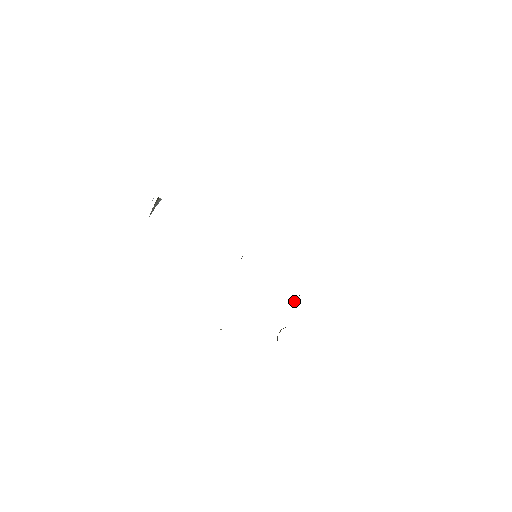
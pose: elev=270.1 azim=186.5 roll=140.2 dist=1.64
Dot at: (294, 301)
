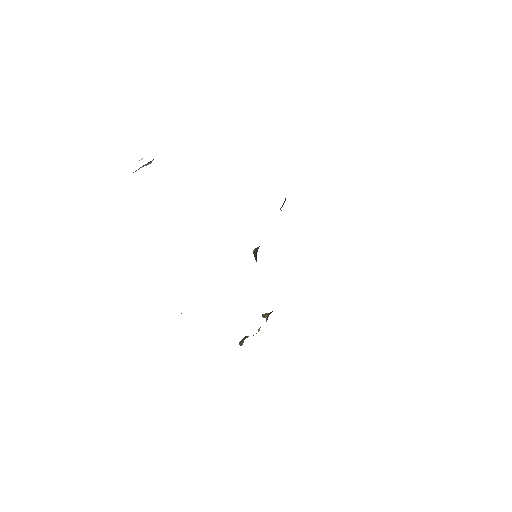
Dot at: (265, 315)
